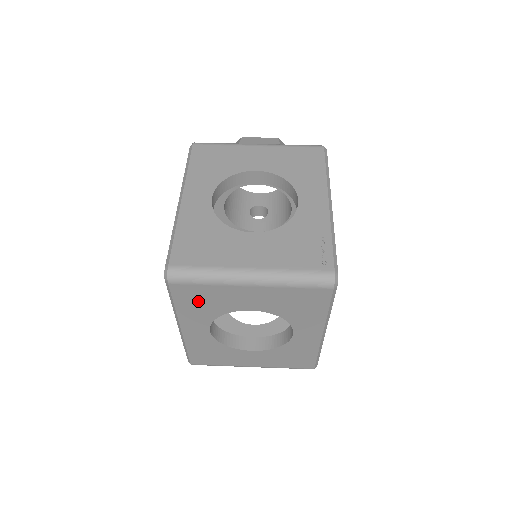
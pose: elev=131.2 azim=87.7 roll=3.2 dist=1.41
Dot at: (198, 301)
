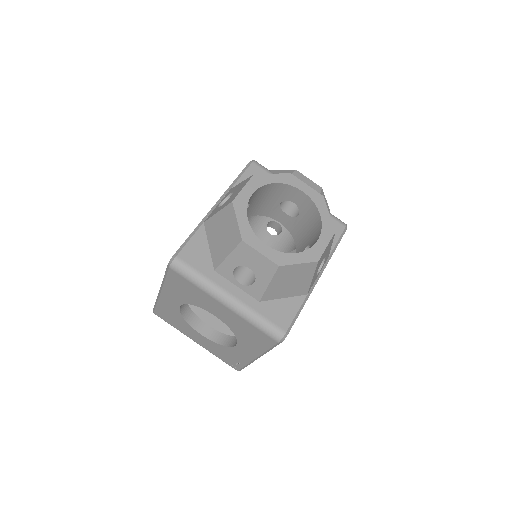
Dot at: occluded
